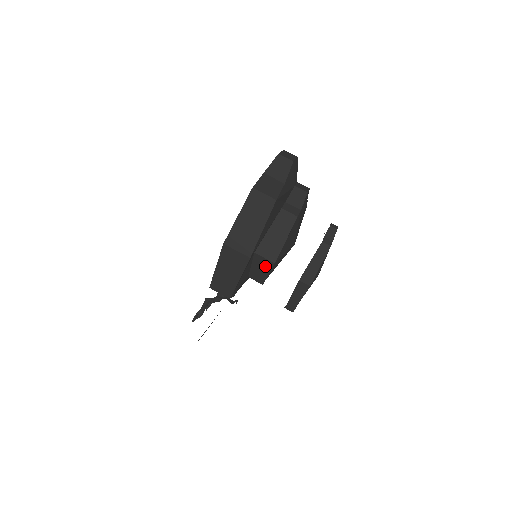
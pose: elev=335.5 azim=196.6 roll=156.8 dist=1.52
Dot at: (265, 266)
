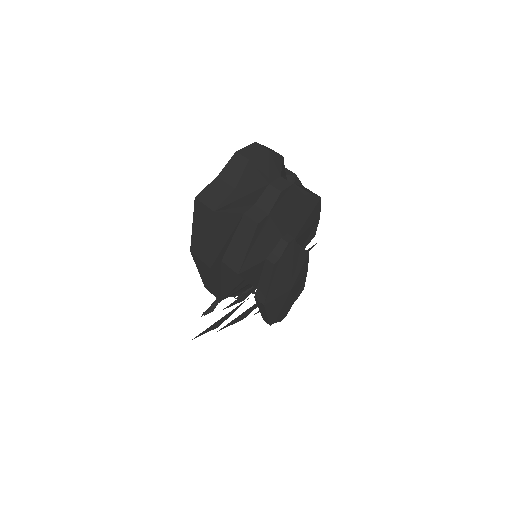
Dot at: occluded
